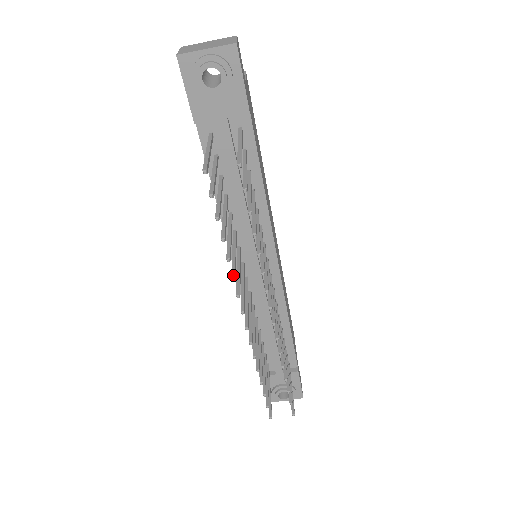
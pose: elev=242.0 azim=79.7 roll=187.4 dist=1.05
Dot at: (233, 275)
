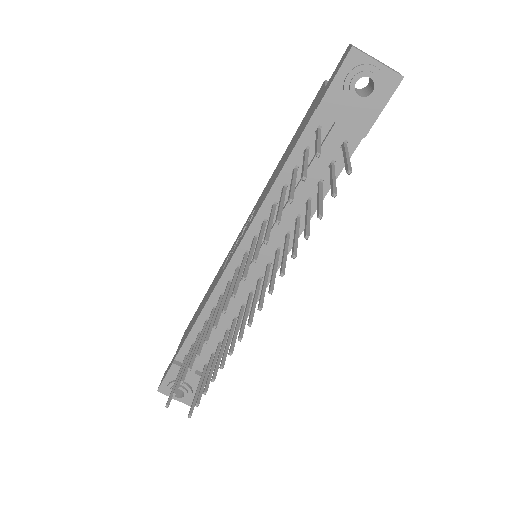
Dot at: (256, 258)
